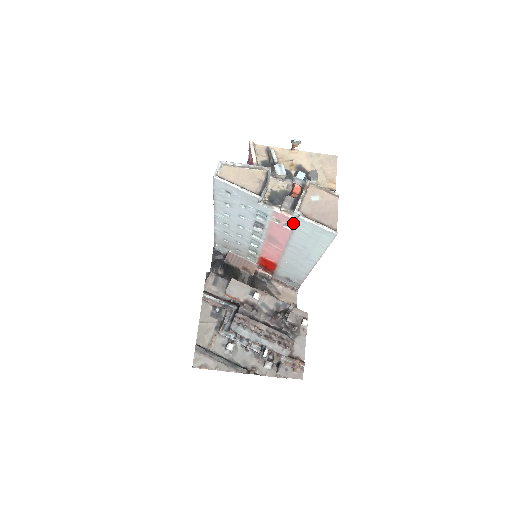
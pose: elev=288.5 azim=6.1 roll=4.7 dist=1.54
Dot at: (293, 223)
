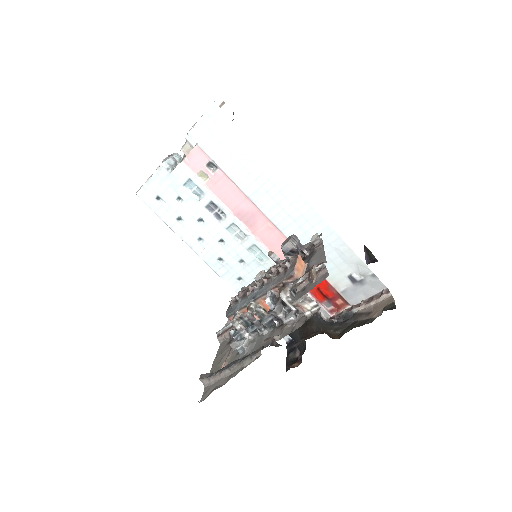
Dot at: (203, 154)
